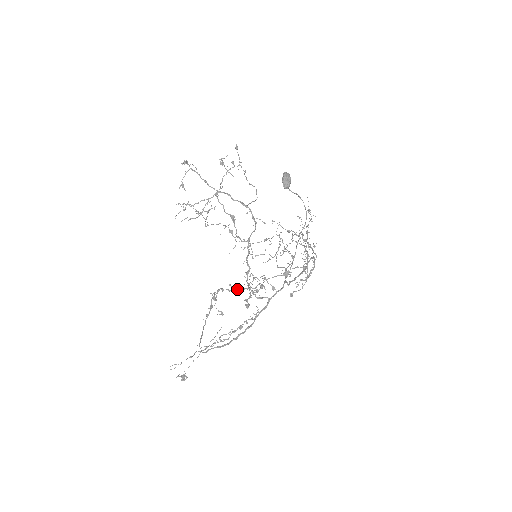
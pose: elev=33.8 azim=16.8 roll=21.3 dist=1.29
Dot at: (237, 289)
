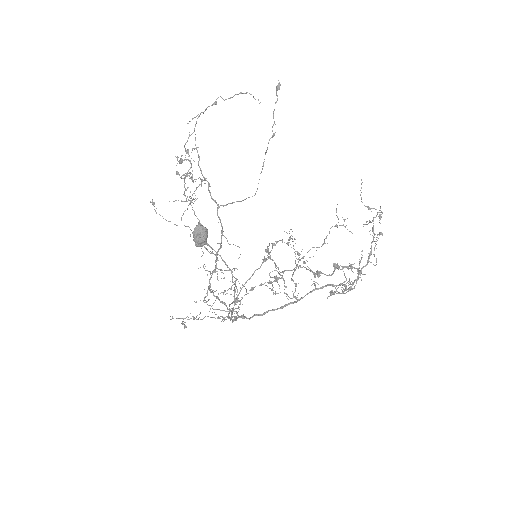
Dot at: (213, 290)
